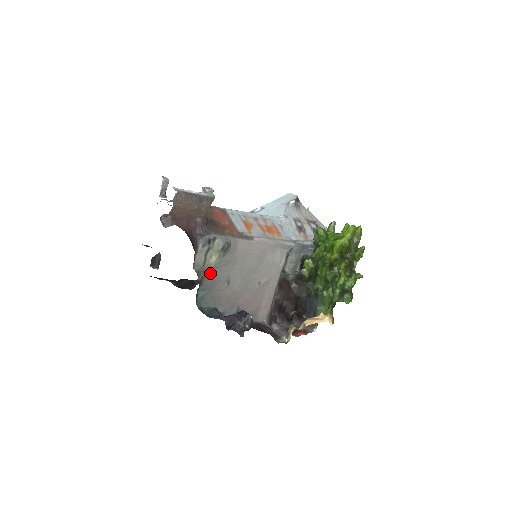
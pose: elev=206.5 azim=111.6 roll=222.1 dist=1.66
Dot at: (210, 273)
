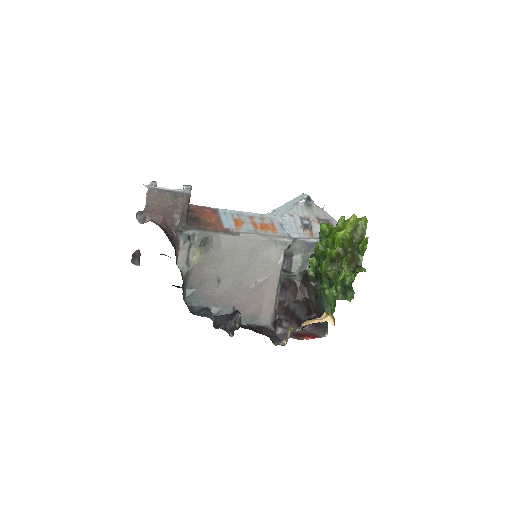
Dot at: (195, 270)
